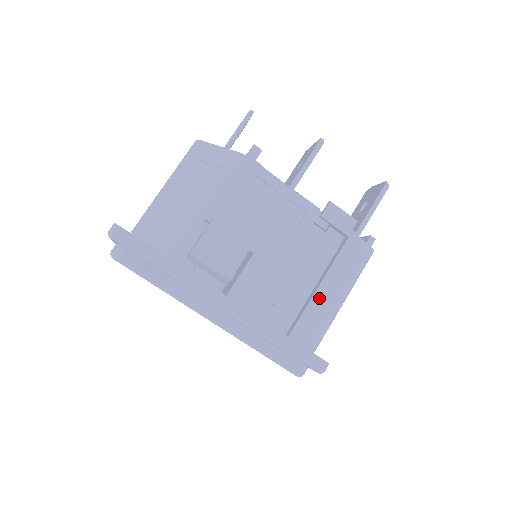
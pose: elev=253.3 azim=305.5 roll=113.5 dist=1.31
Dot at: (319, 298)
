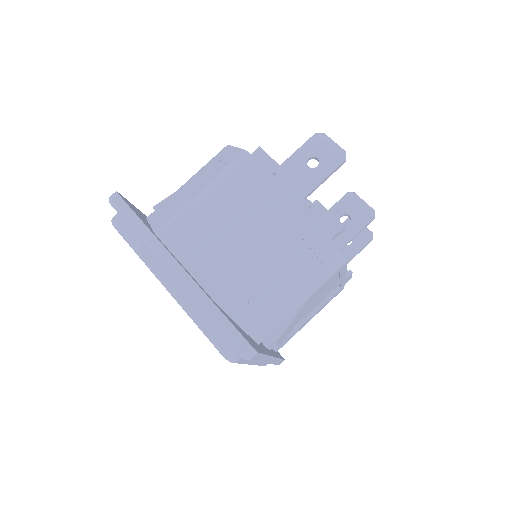
Dot at: occluded
